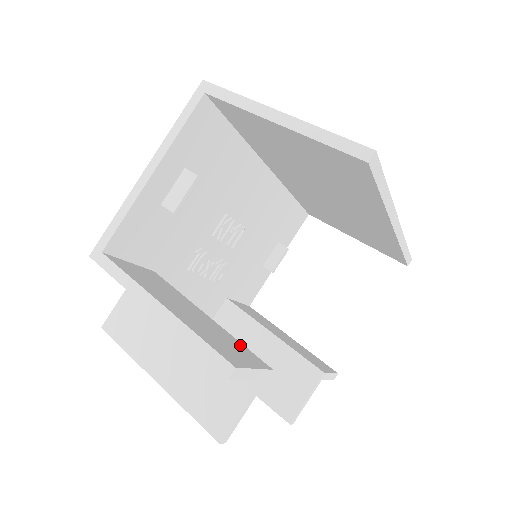
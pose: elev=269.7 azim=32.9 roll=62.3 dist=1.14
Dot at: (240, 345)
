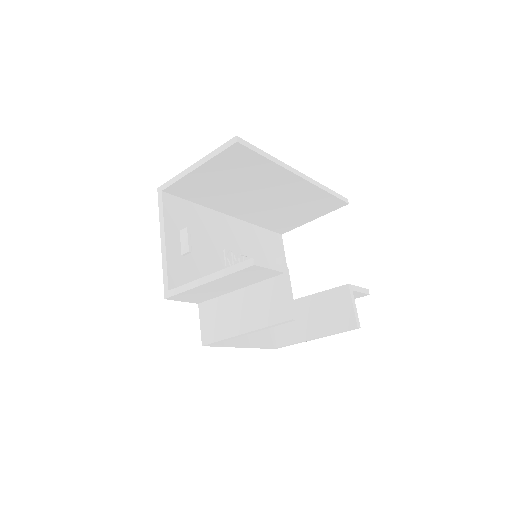
Dot at: occluded
